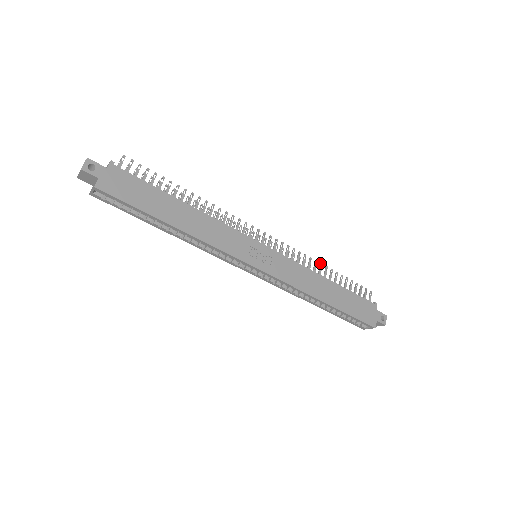
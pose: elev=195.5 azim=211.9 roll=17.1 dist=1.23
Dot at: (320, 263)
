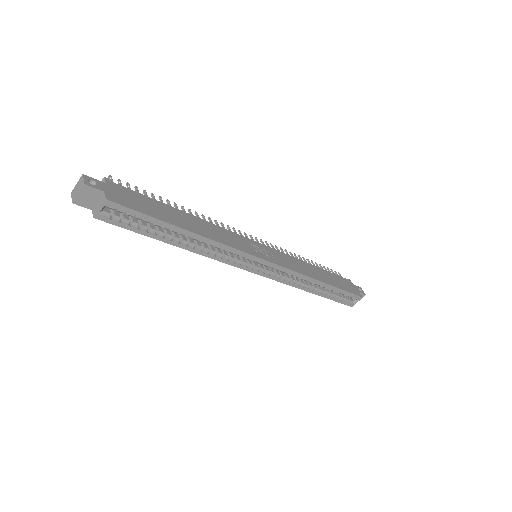
Dot at: (298, 255)
